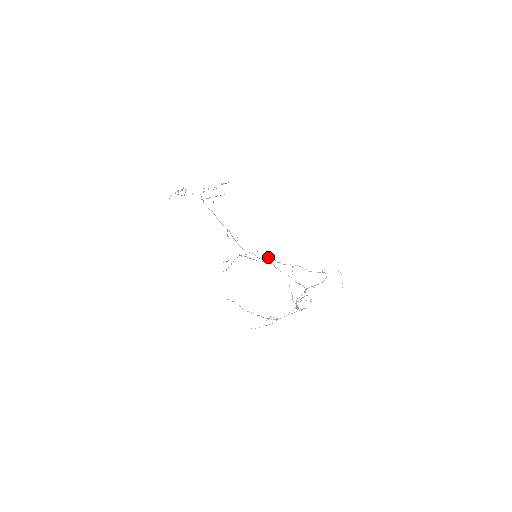
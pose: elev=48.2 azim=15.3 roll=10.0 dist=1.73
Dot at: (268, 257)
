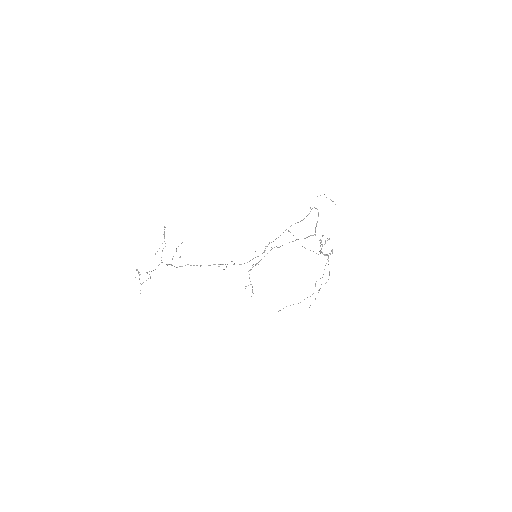
Dot at: occluded
